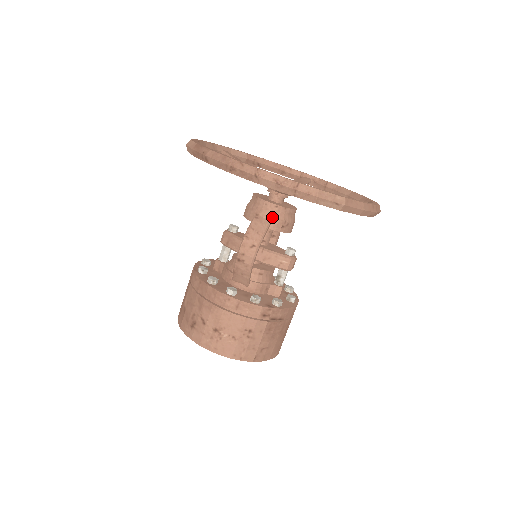
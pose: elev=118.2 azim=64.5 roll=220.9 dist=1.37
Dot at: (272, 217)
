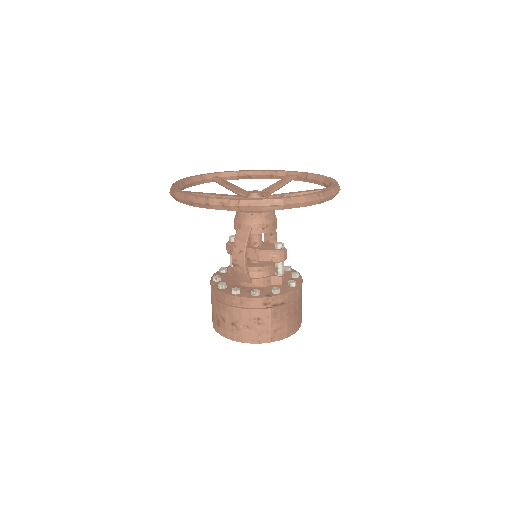
Dot at: (251, 224)
